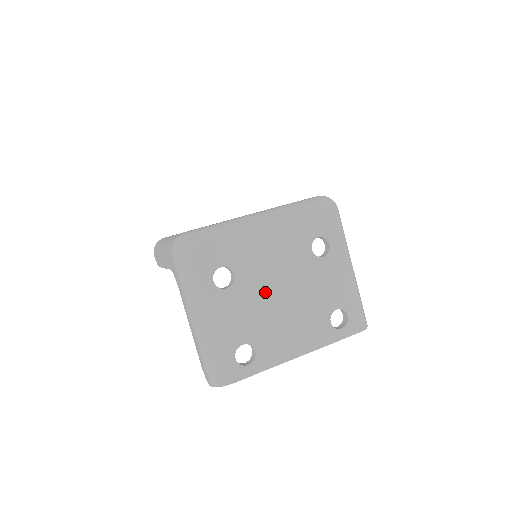
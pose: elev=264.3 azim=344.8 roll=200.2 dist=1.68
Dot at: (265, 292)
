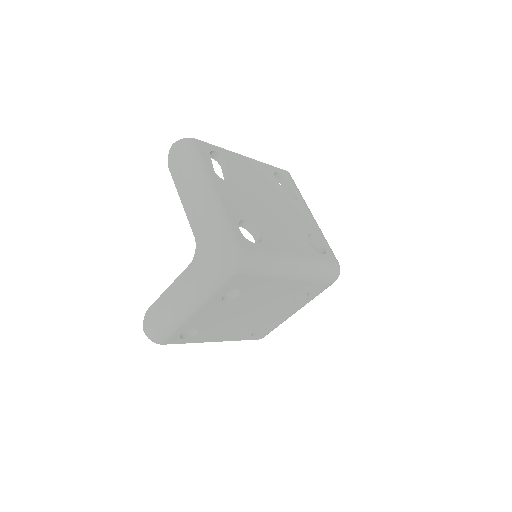
Dot at: (243, 309)
